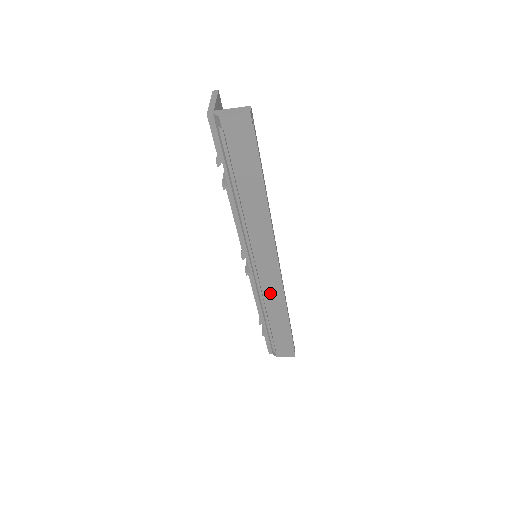
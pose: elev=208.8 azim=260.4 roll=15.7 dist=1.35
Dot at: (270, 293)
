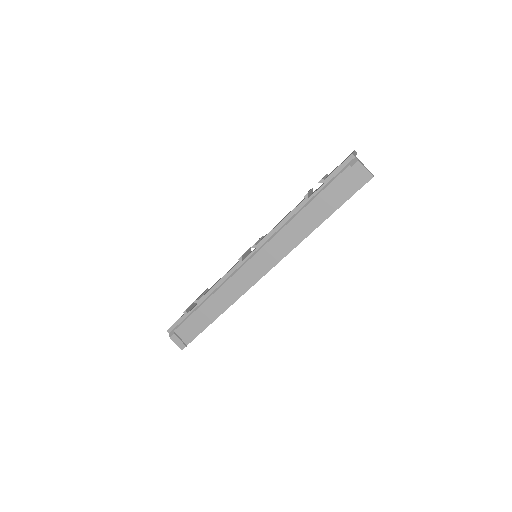
Dot at: (234, 287)
